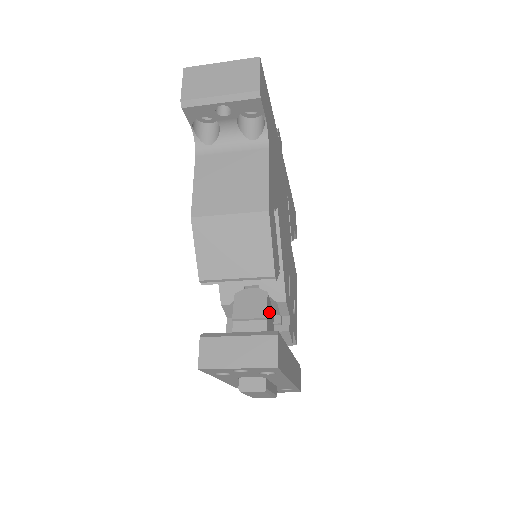
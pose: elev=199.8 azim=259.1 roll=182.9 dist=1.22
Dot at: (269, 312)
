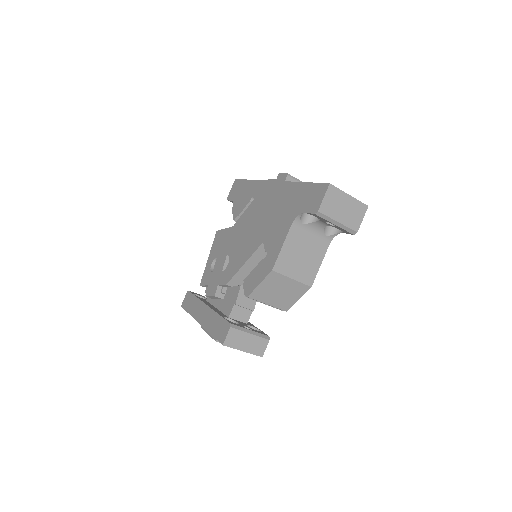
Dot at: occluded
